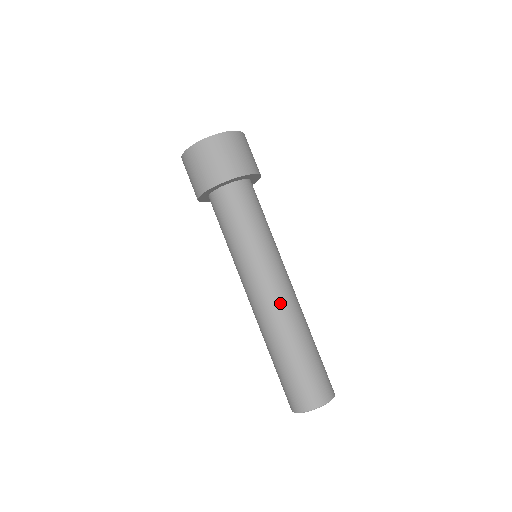
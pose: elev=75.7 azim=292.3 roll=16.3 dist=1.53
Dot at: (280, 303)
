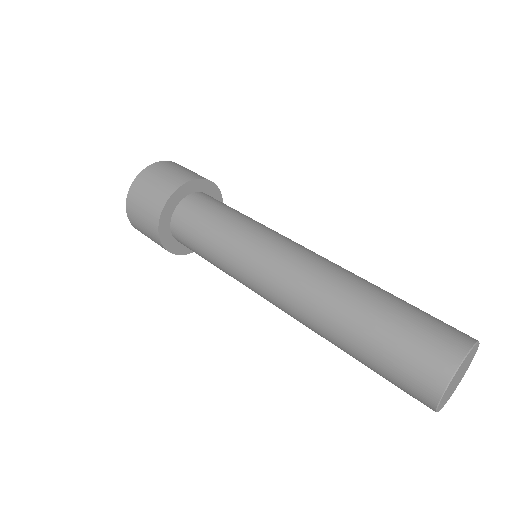
Dot at: (317, 259)
